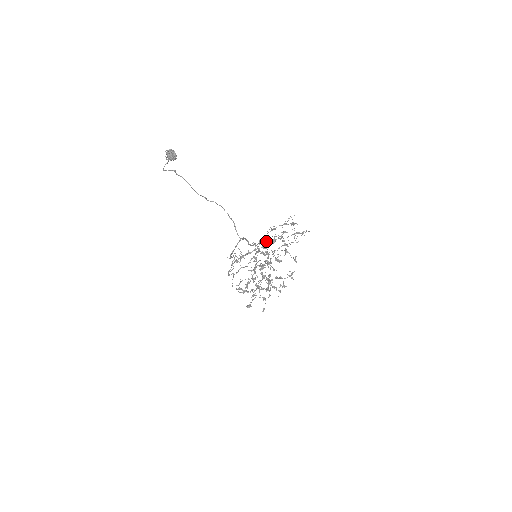
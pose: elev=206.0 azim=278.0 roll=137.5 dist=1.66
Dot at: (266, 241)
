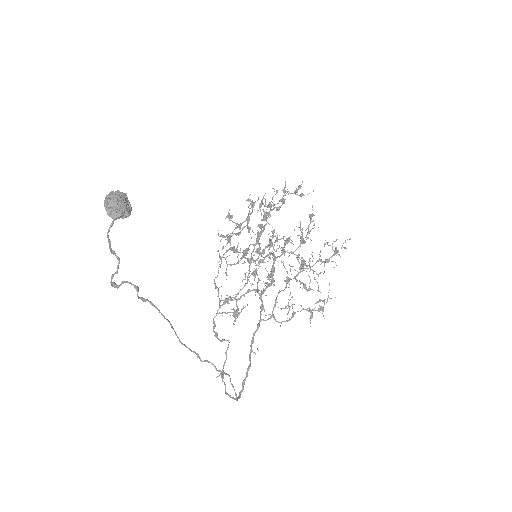
Dot at: (275, 303)
